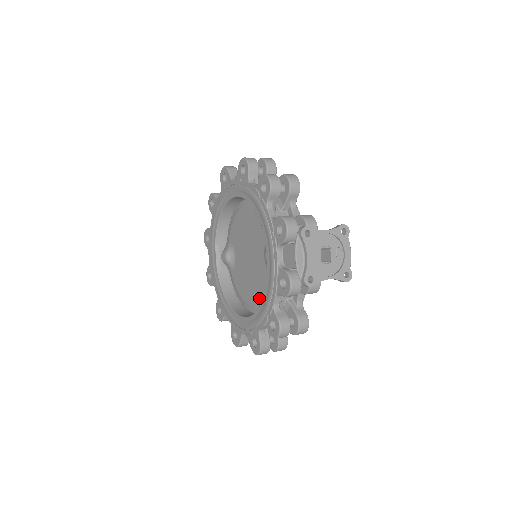
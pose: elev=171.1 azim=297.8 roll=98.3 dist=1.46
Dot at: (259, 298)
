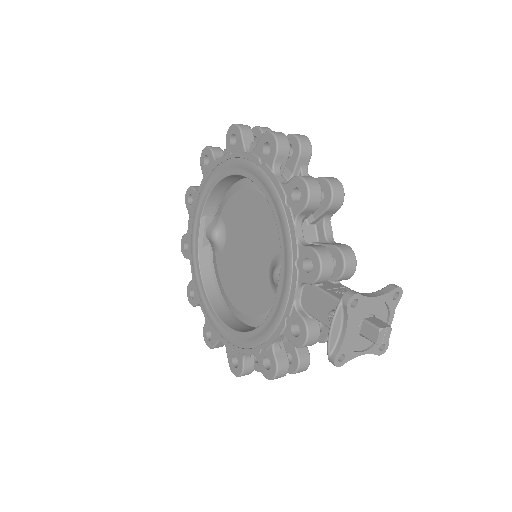
Dot at: (250, 310)
